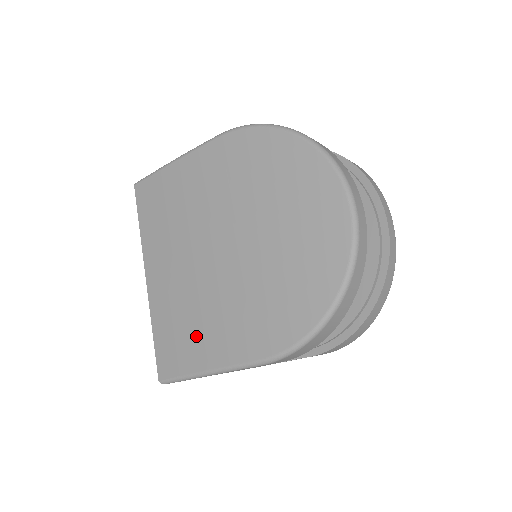
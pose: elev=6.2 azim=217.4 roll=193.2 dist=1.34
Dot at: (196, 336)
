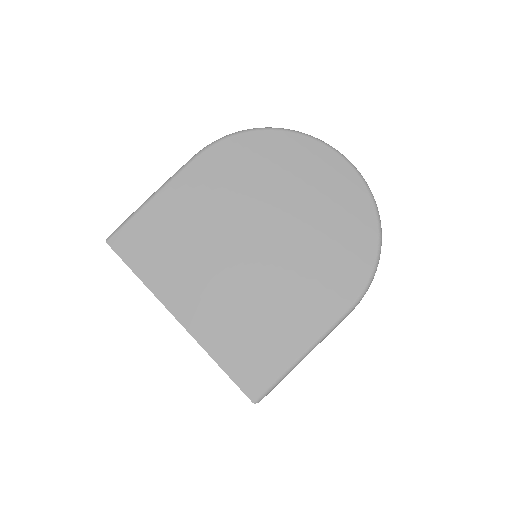
Dot at: (274, 331)
